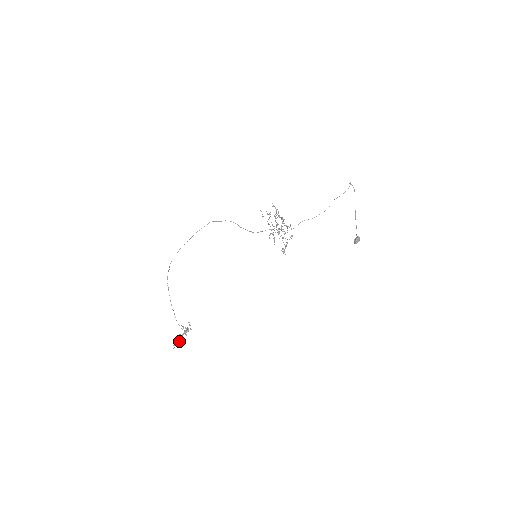
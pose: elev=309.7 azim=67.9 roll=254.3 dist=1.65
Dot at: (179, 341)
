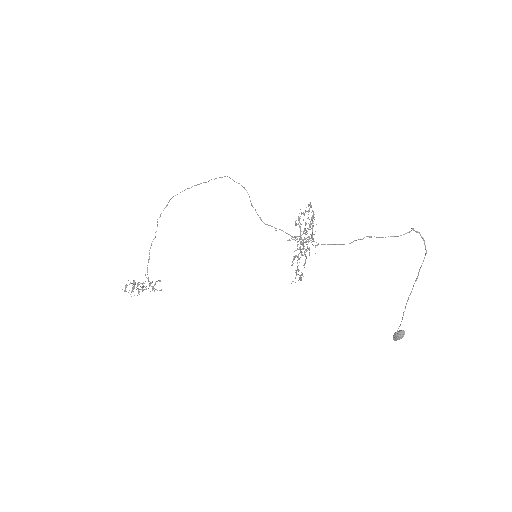
Dot at: (125, 287)
